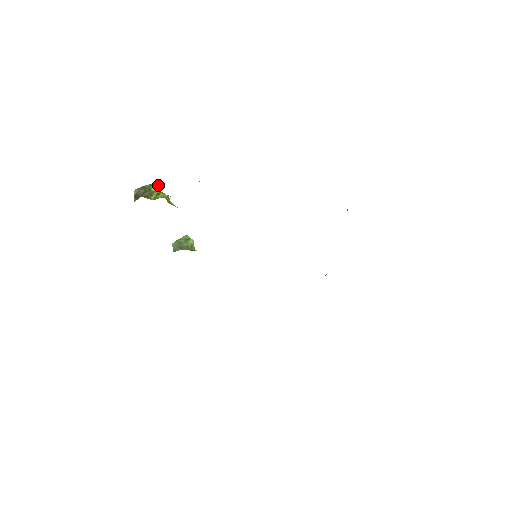
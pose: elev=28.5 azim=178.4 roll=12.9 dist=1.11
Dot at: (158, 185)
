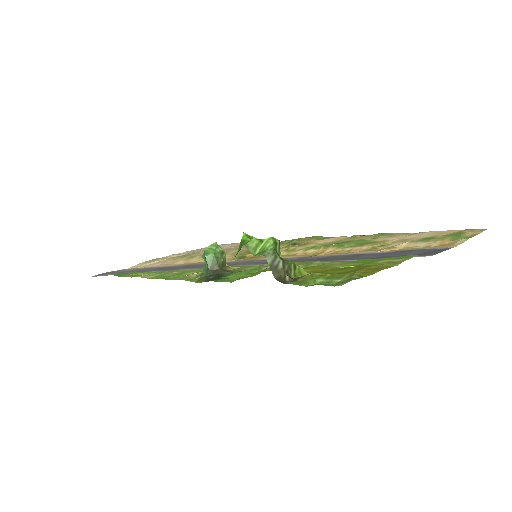
Dot at: (279, 242)
